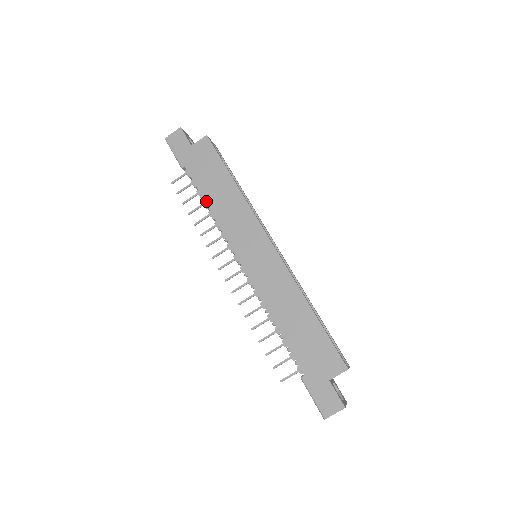
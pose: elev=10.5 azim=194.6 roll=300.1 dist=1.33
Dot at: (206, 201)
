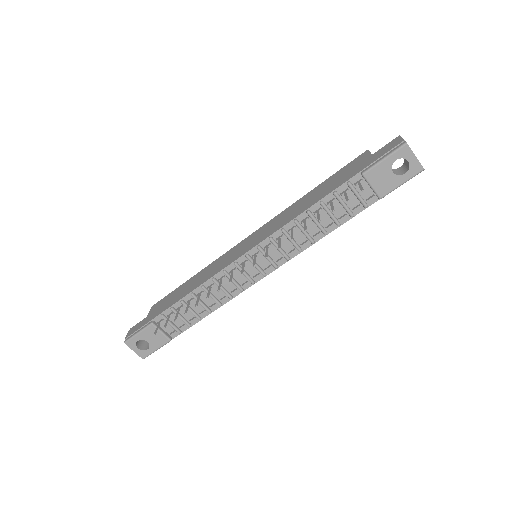
Dot at: (187, 294)
